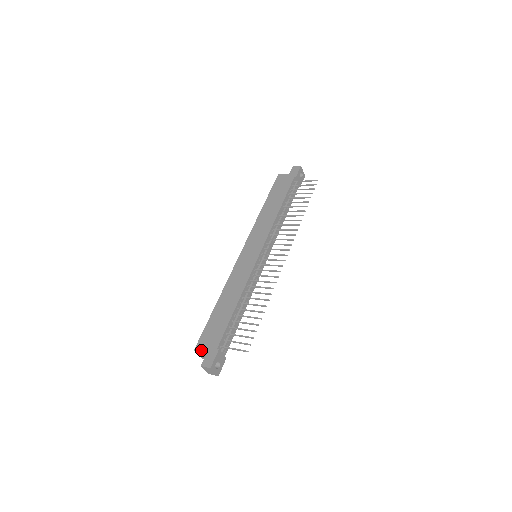
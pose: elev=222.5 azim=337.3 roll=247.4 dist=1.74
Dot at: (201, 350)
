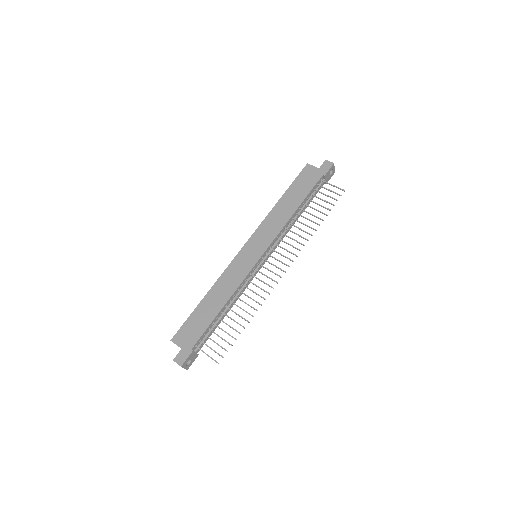
Dot at: (177, 343)
